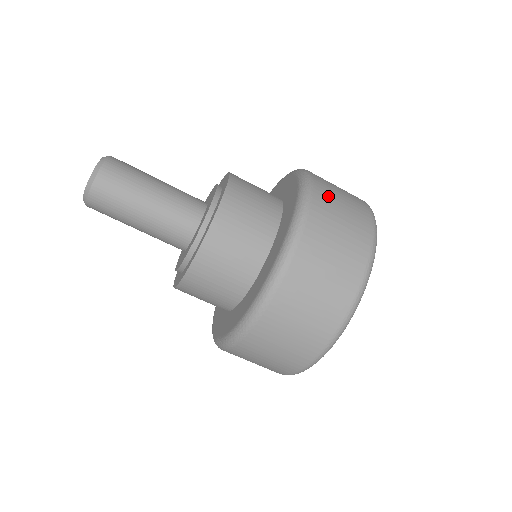
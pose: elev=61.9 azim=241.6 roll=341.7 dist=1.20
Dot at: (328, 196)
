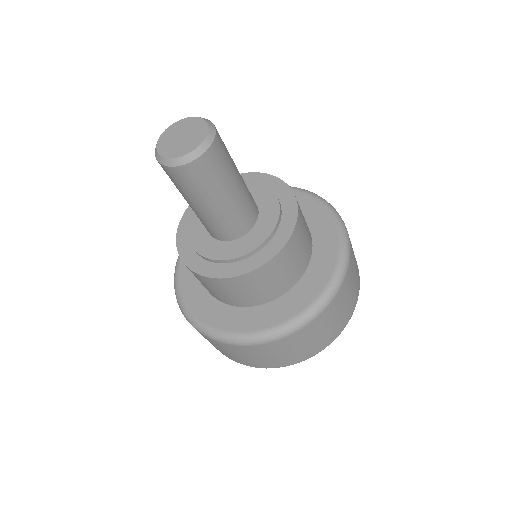
Dot at: (350, 281)
